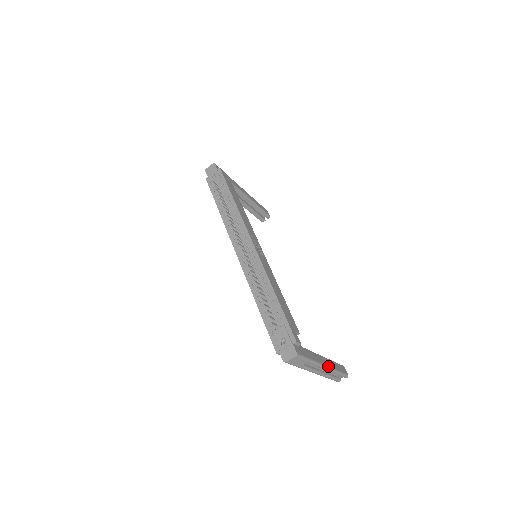
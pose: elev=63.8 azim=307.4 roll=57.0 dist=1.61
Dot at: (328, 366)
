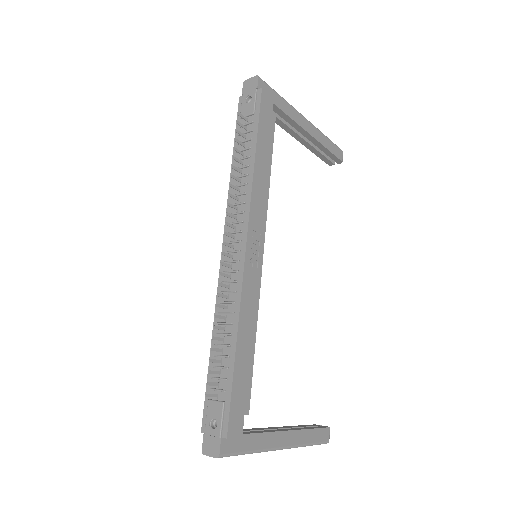
Dot at: (288, 446)
